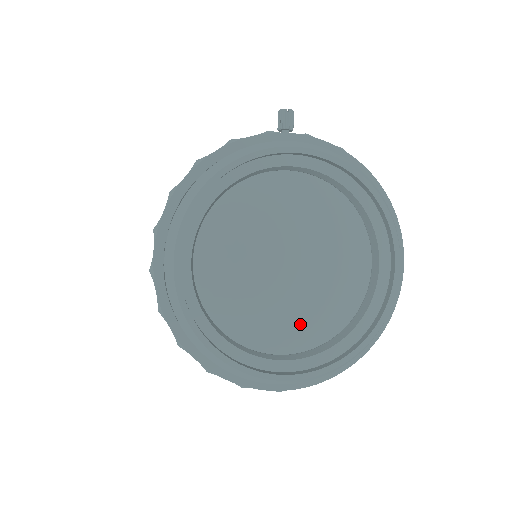
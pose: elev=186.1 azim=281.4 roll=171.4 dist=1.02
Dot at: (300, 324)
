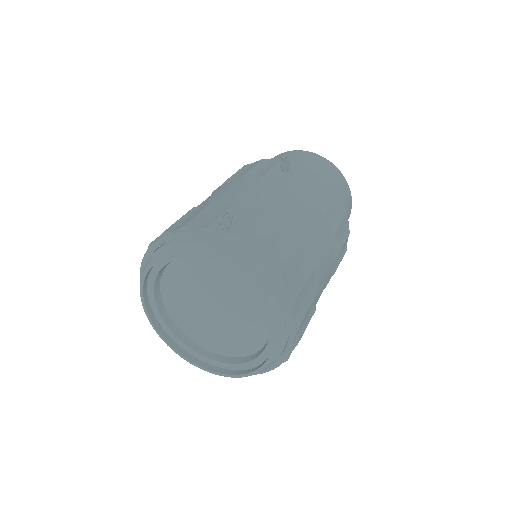
Dot at: (218, 343)
